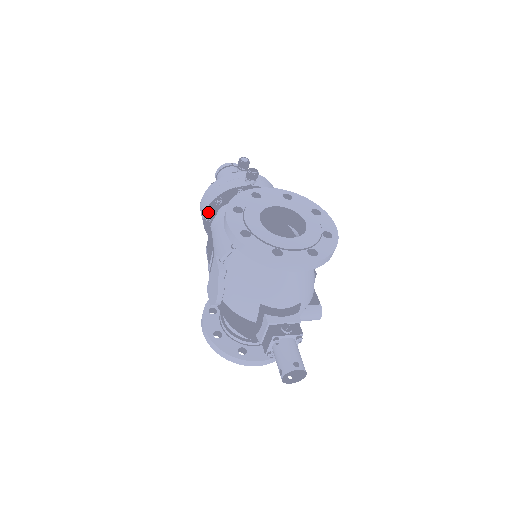
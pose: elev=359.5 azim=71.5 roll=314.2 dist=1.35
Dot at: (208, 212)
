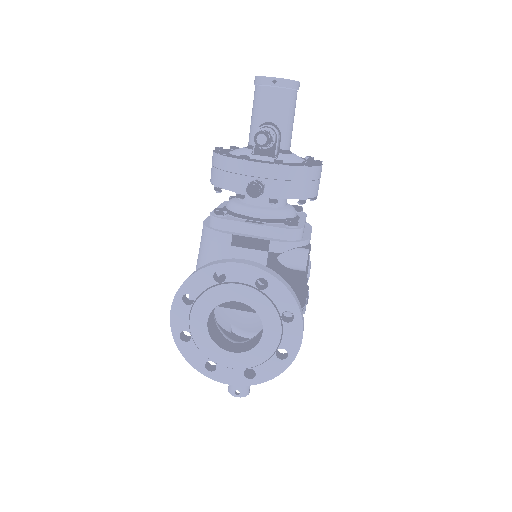
Dot at: occluded
